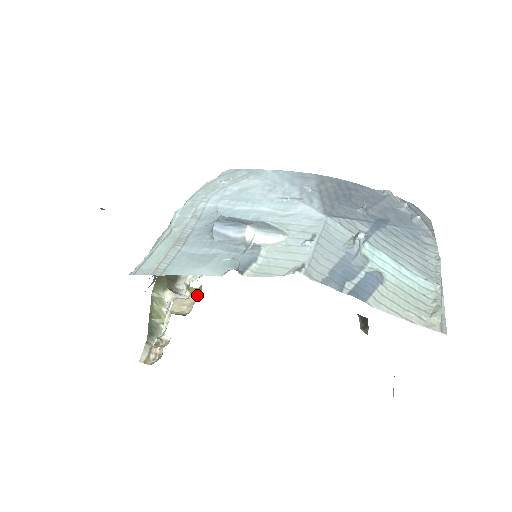
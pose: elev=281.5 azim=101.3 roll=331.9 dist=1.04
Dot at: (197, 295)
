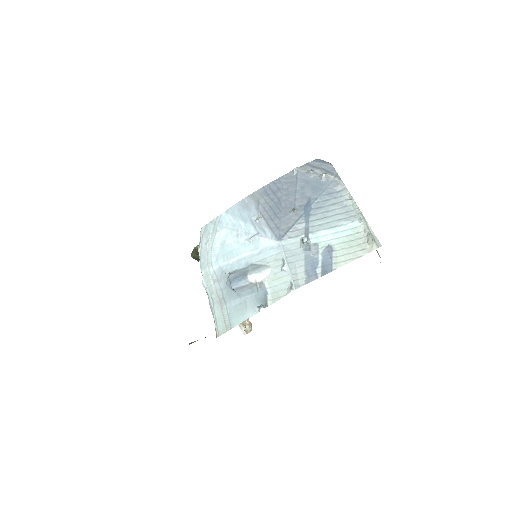
Dot at: occluded
